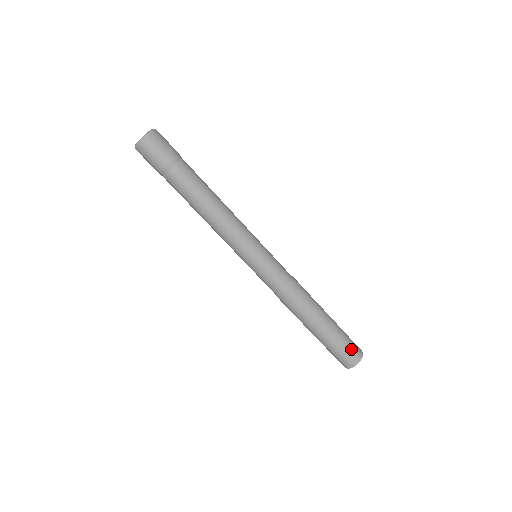
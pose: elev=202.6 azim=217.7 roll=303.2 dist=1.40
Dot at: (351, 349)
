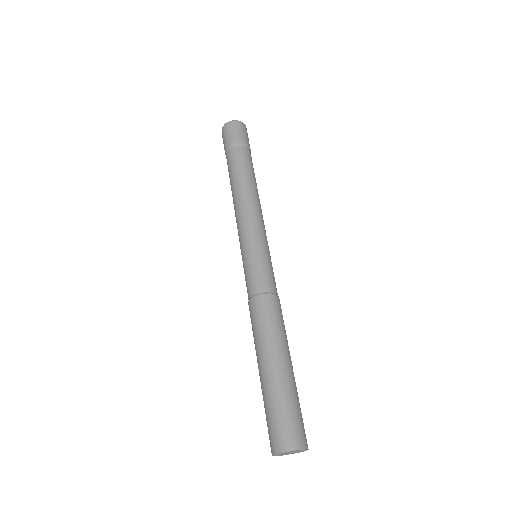
Dot at: (298, 422)
